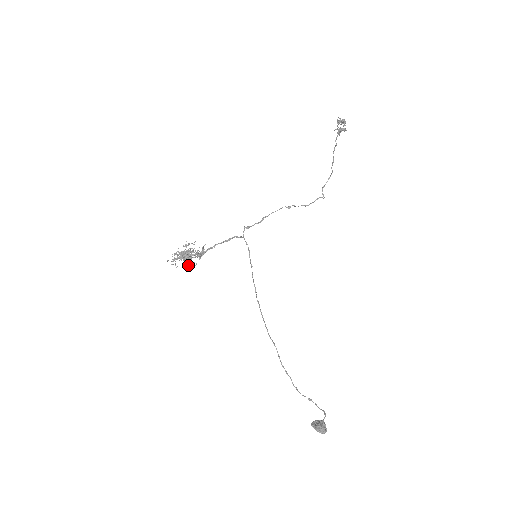
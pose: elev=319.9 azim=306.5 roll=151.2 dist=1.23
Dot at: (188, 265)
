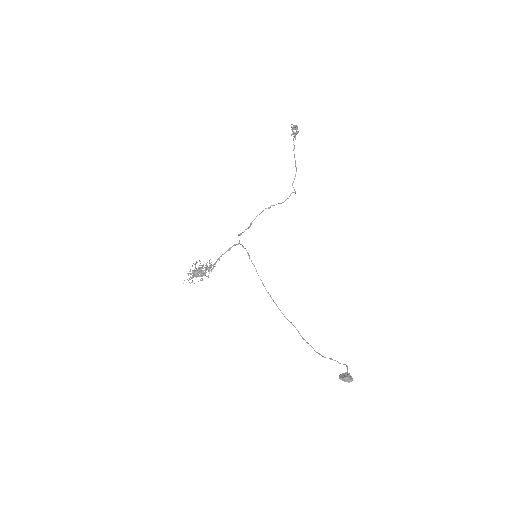
Dot at: (202, 280)
